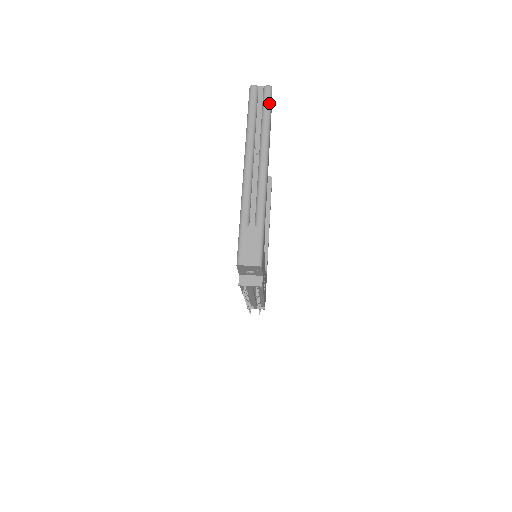
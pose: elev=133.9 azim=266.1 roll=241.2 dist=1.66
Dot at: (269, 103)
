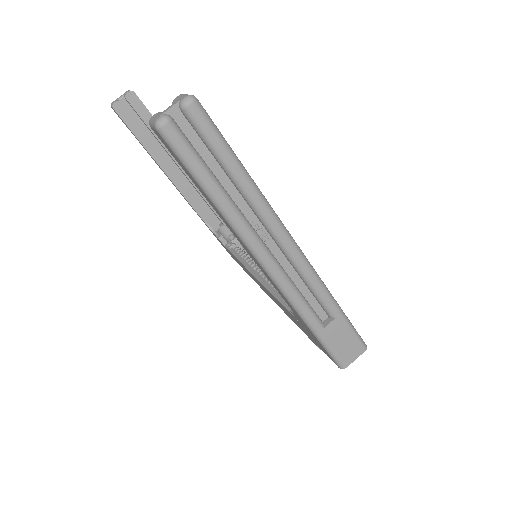
Dot at: (218, 136)
